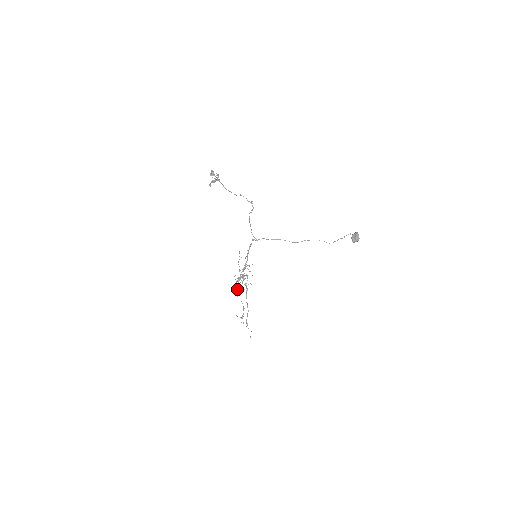
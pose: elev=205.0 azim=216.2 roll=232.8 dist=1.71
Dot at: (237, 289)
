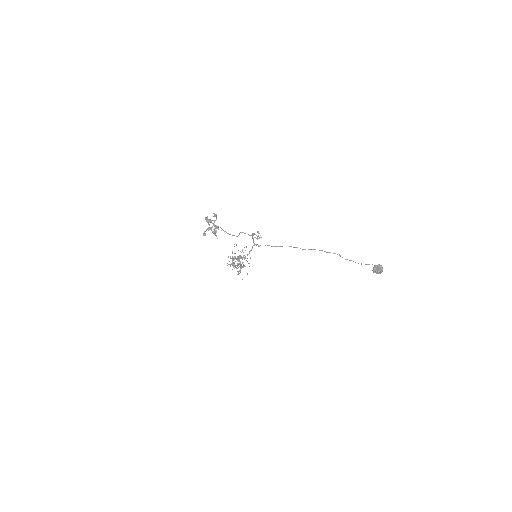
Dot at: occluded
